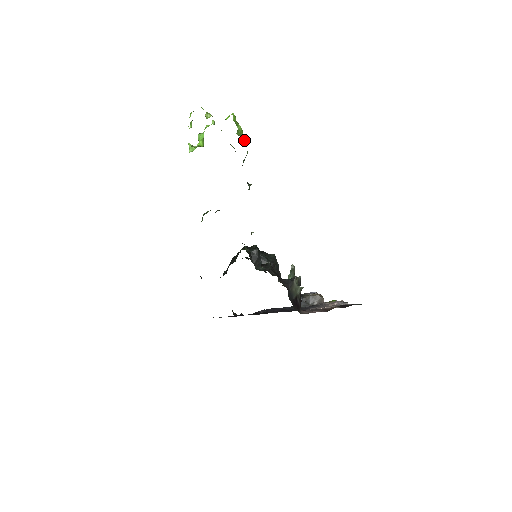
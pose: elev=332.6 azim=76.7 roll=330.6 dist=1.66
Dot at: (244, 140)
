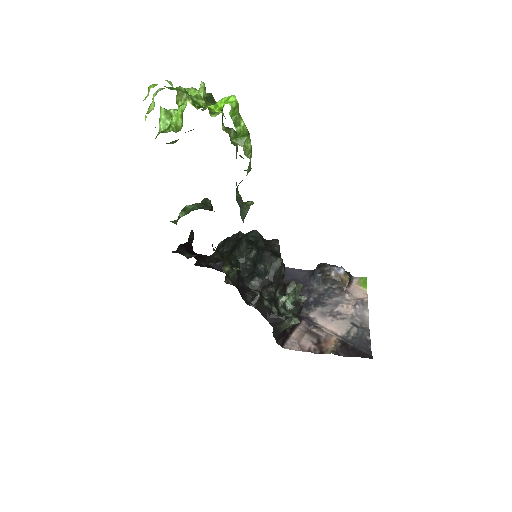
Dot at: (246, 151)
